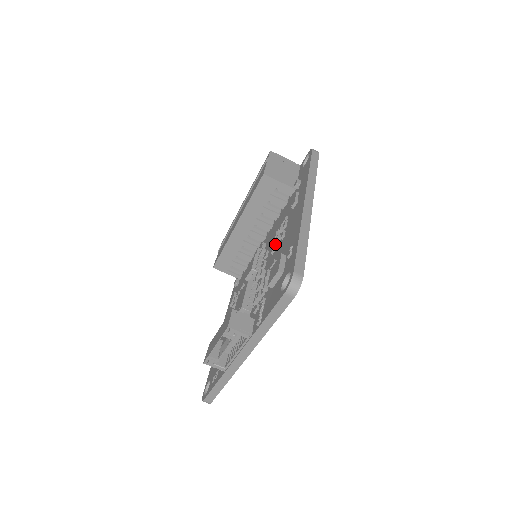
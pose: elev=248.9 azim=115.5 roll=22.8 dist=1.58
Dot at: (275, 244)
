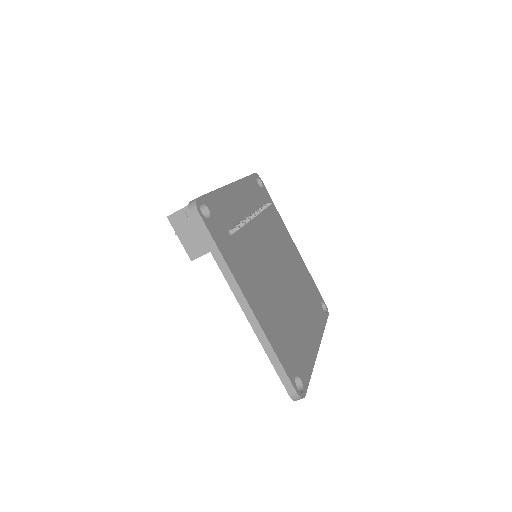
Dot at: occluded
